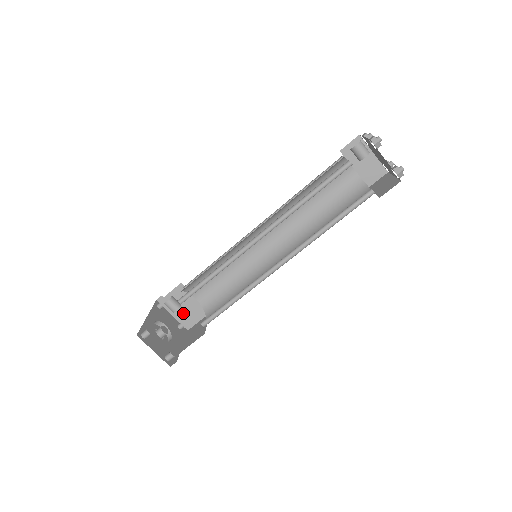
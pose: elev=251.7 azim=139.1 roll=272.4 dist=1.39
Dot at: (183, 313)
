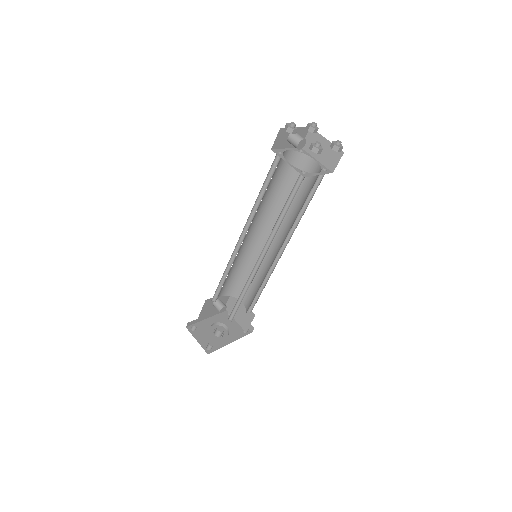
Dot at: (240, 317)
